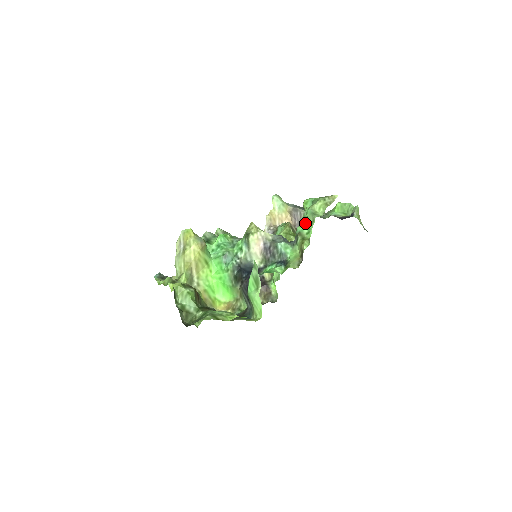
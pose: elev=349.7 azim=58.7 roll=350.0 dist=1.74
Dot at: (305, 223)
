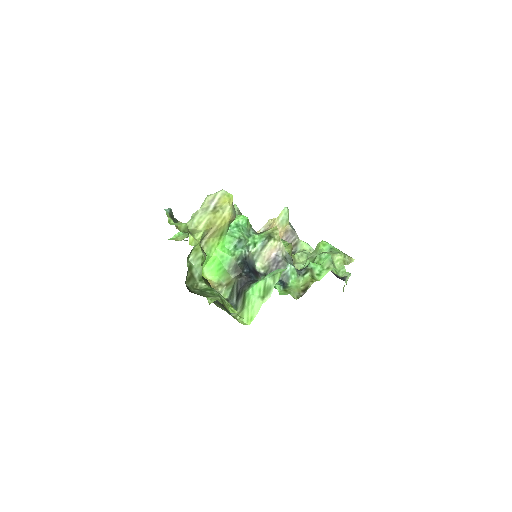
Dot at: (319, 264)
